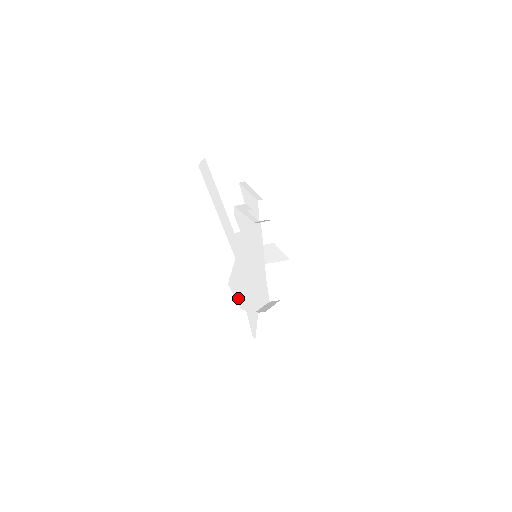
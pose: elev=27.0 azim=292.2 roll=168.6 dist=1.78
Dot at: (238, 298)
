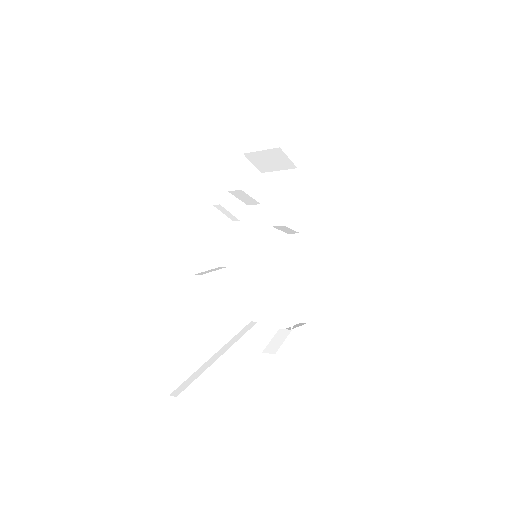
Dot at: (273, 330)
